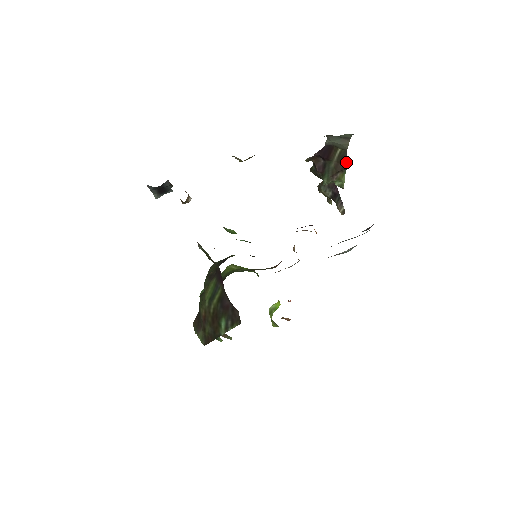
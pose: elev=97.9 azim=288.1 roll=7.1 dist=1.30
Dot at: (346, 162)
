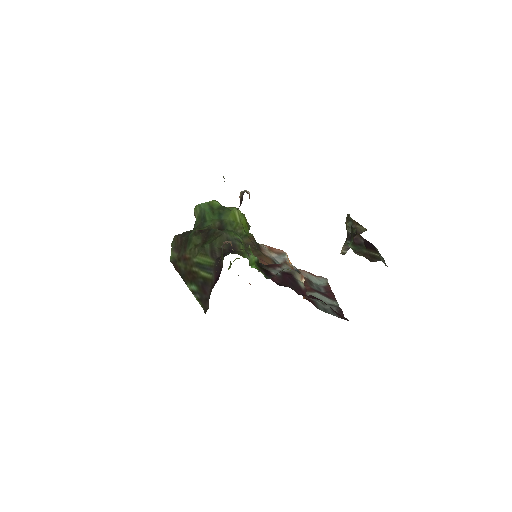
Dot at: (374, 261)
